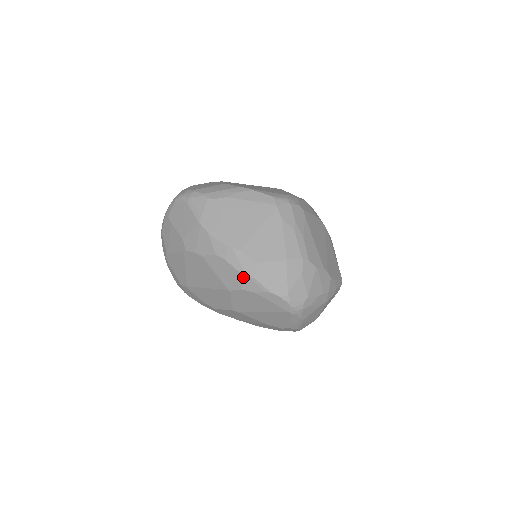
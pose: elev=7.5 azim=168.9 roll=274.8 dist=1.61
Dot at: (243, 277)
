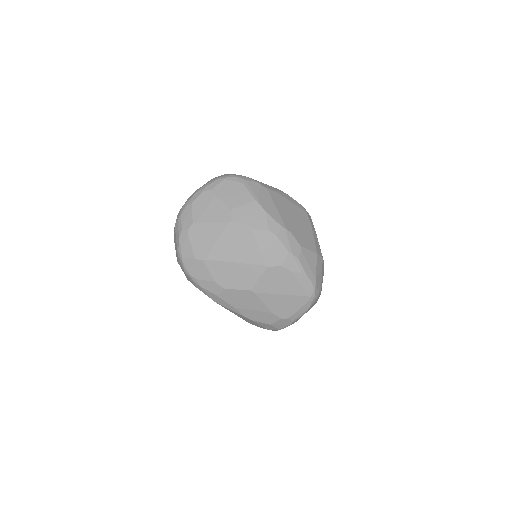
Dot at: (289, 255)
